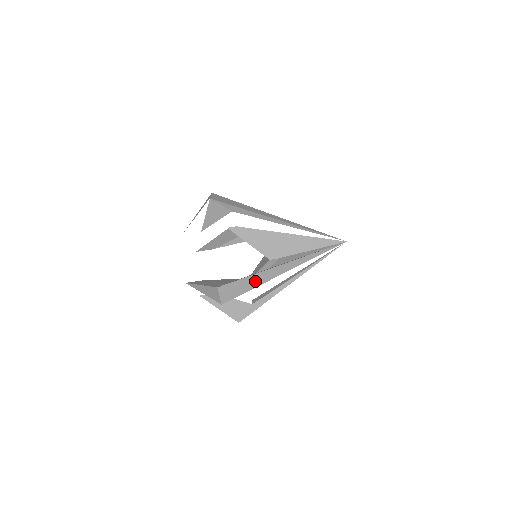
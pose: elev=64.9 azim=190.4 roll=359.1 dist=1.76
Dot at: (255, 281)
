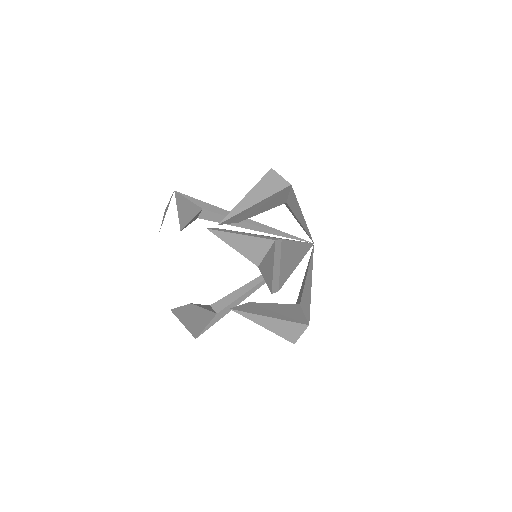
Dot at: occluded
